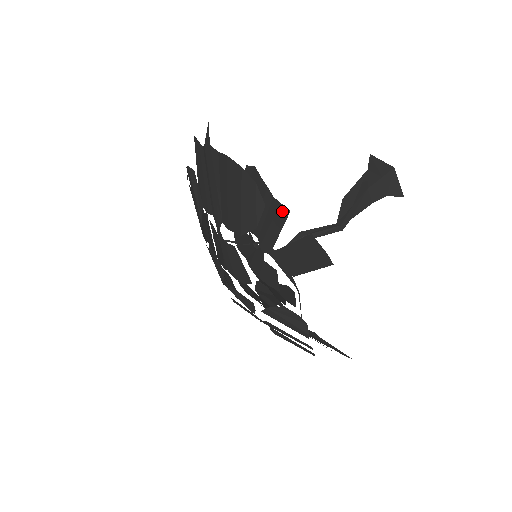
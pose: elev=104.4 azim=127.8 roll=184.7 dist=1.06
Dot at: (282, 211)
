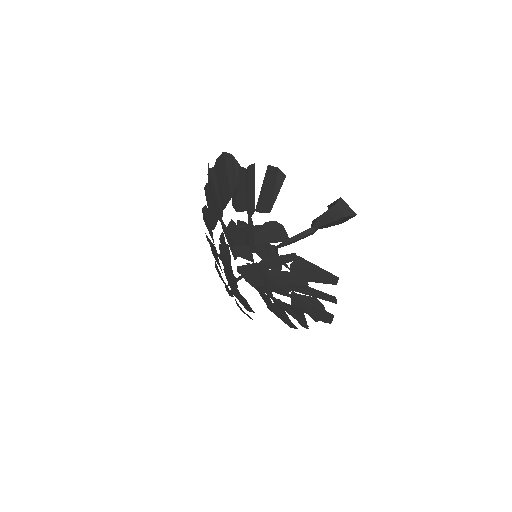
Dot at: (251, 170)
